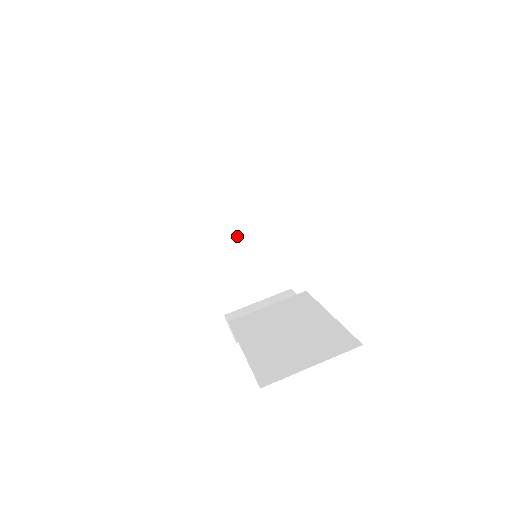
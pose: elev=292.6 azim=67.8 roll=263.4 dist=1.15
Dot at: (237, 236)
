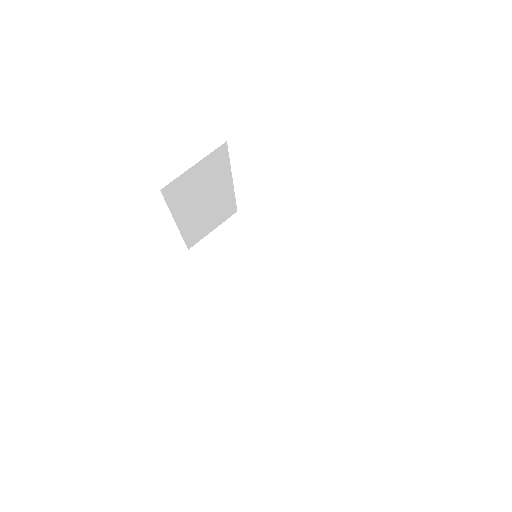
Dot at: (205, 201)
